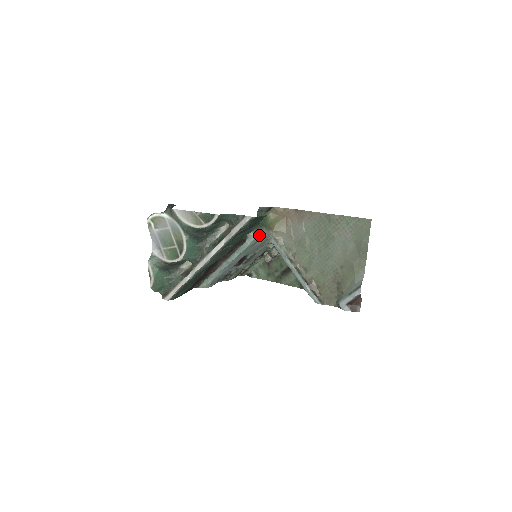
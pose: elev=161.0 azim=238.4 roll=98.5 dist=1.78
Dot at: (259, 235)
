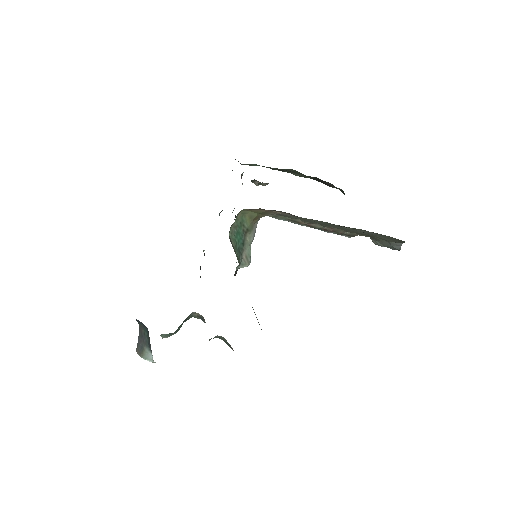
Dot at: (249, 257)
